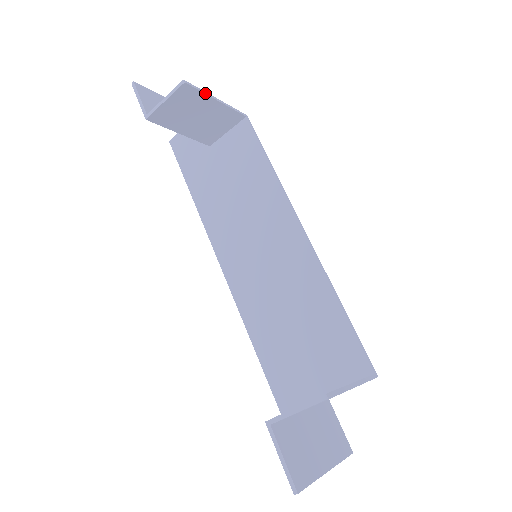
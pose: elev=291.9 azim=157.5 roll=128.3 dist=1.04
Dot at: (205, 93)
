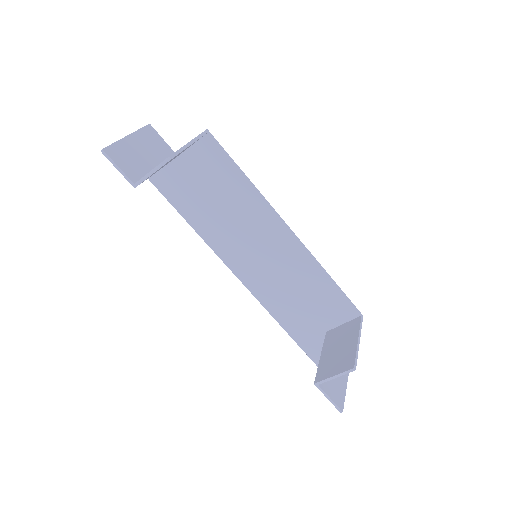
Dot at: (183, 149)
